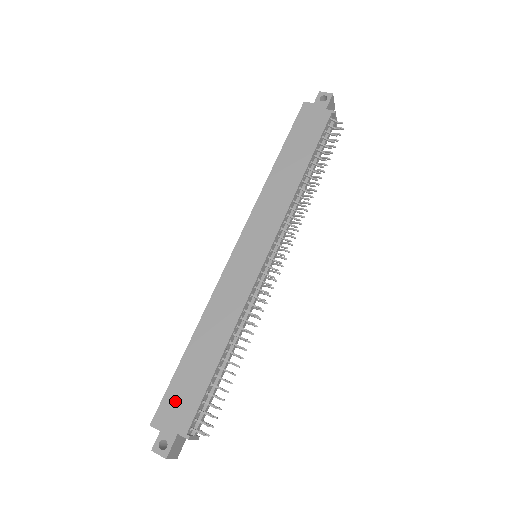
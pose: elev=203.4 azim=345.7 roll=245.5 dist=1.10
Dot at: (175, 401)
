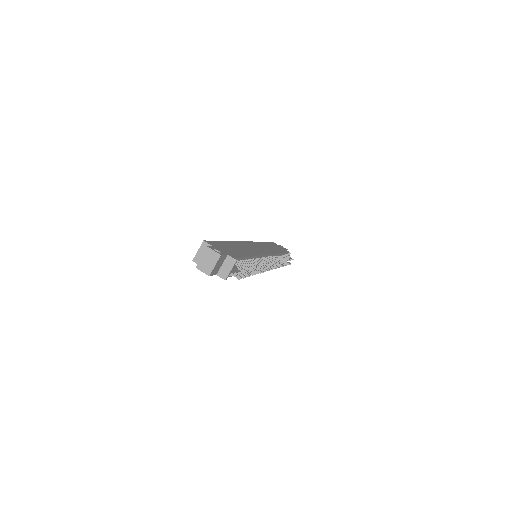
Dot at: (222, 246)
